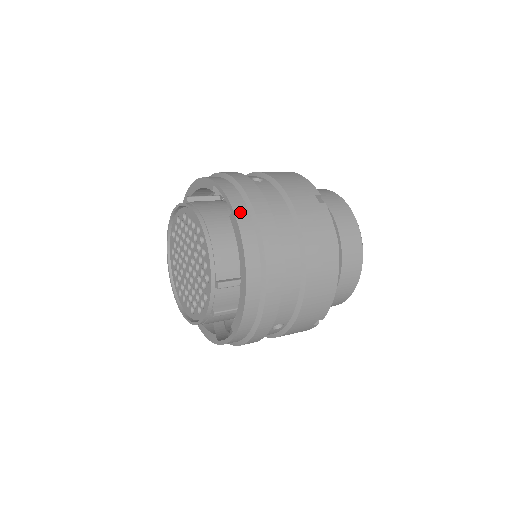
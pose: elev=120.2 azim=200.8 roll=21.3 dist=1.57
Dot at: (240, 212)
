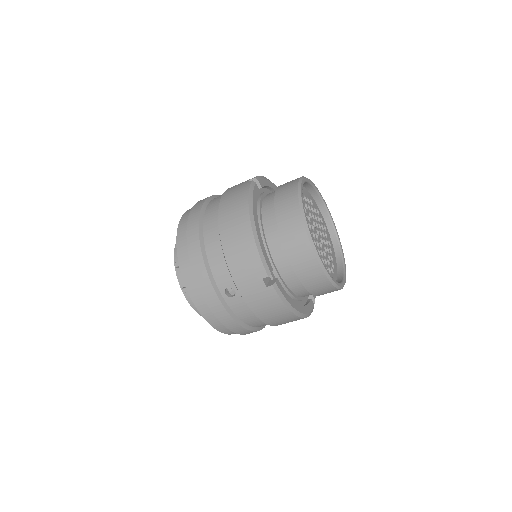
Dot at: (188, 212)
